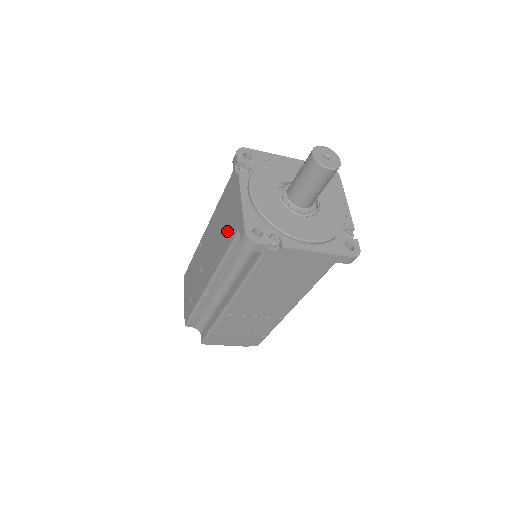
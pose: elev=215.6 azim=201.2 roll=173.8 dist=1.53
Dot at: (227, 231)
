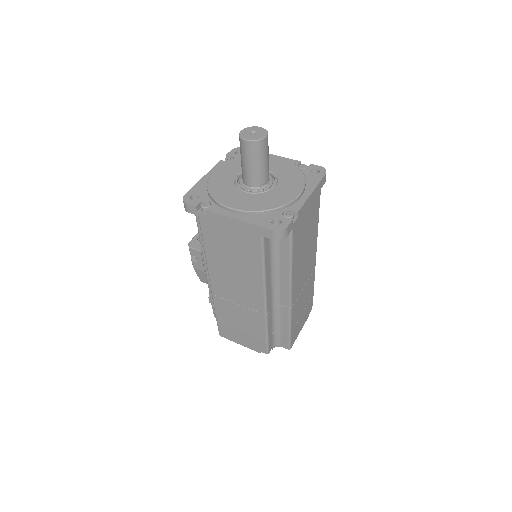
Dot at: (246, 253)
